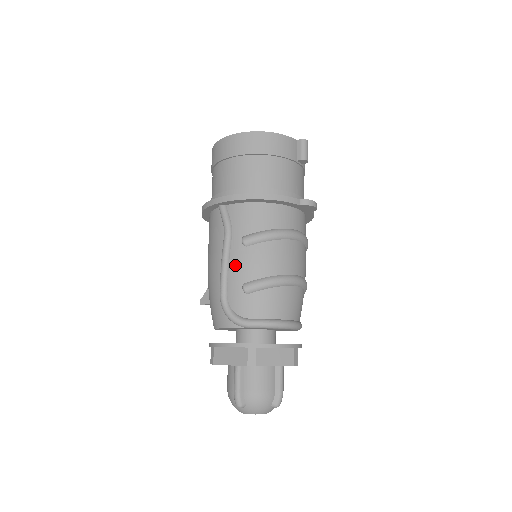
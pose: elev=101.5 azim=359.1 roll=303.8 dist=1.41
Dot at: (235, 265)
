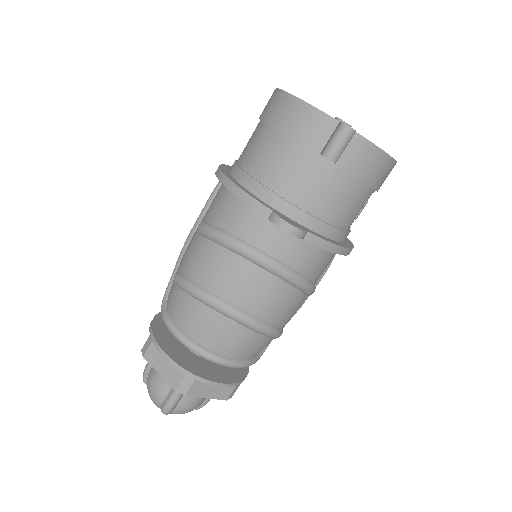
Dot at: (187, 248)
